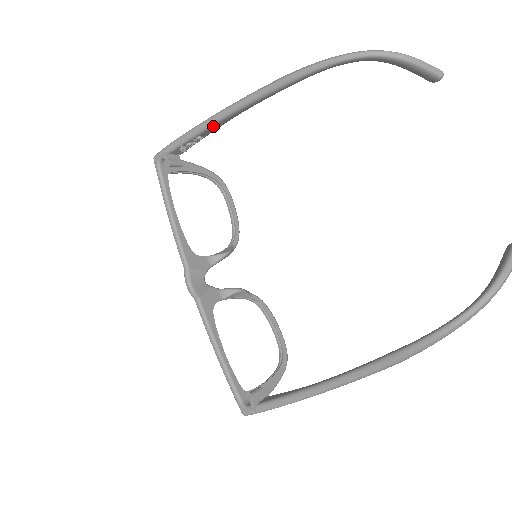
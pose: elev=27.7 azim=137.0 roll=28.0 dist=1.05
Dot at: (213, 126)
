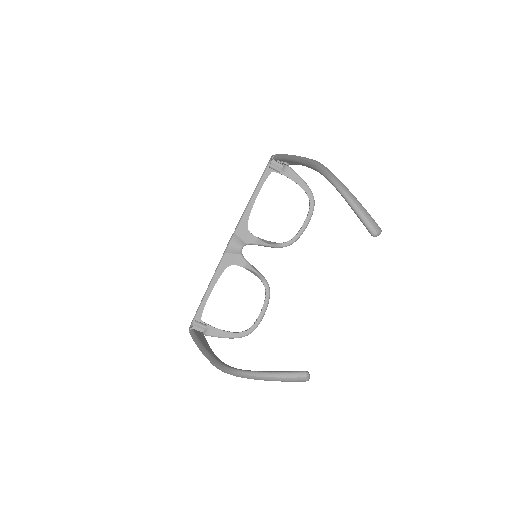
Dot at: (289, 161)
